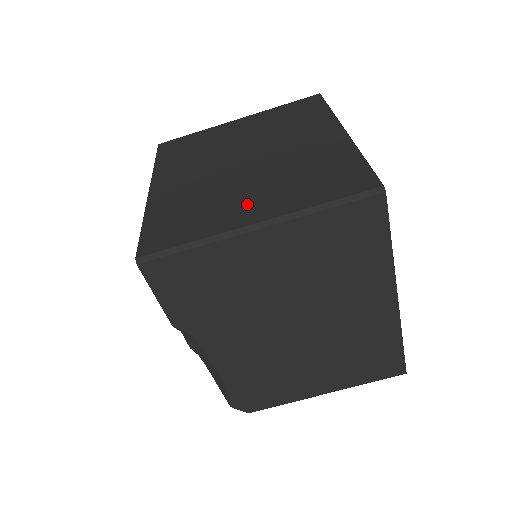
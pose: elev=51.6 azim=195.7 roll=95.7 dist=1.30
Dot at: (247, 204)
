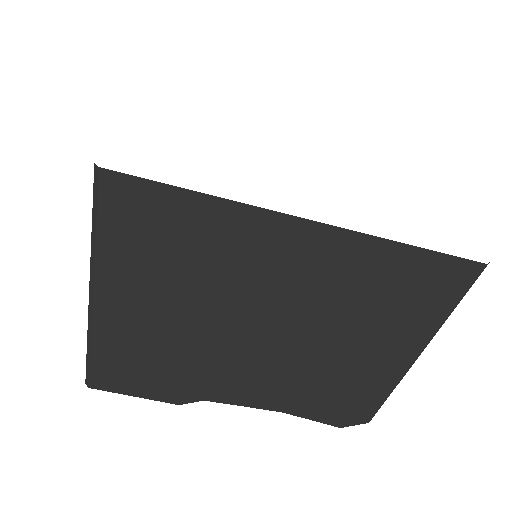
Dot at: occluded
